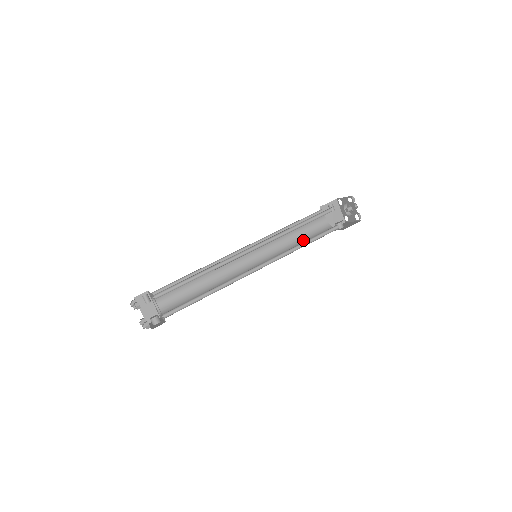
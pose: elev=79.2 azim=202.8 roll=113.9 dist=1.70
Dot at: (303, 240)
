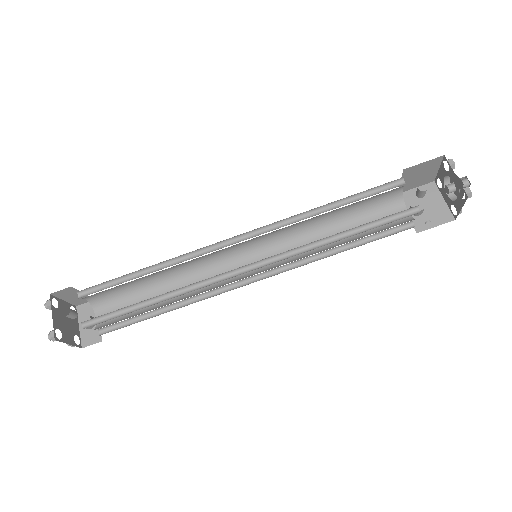
Dot at: (345, 223)
